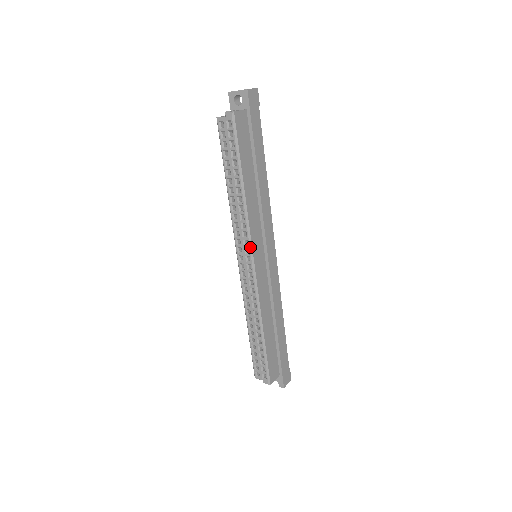
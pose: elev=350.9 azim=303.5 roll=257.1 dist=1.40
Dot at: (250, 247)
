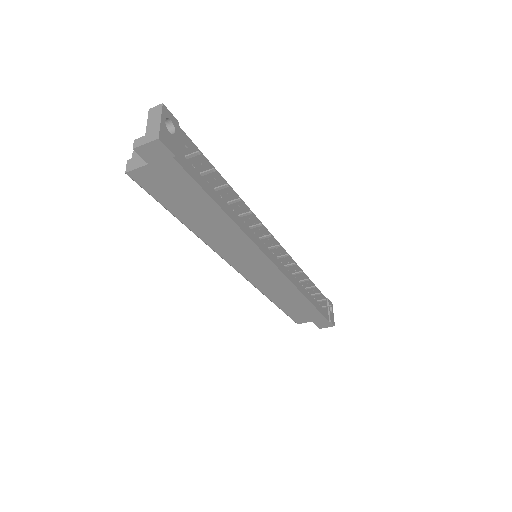
Dot at: (226, 261)
